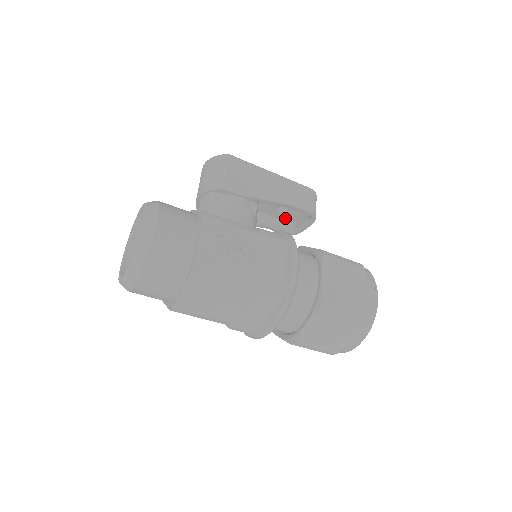
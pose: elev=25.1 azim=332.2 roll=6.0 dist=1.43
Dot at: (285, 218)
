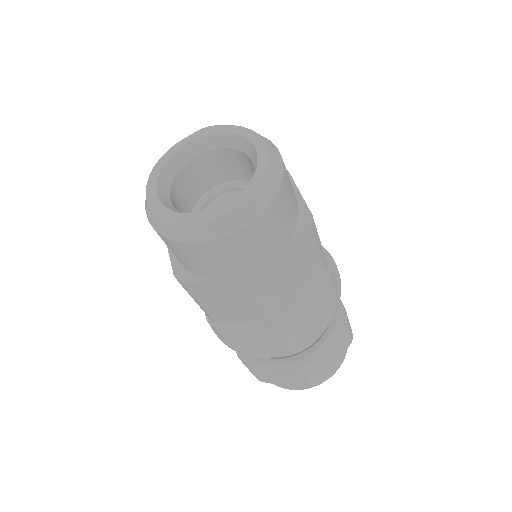
Dot at: occluded
